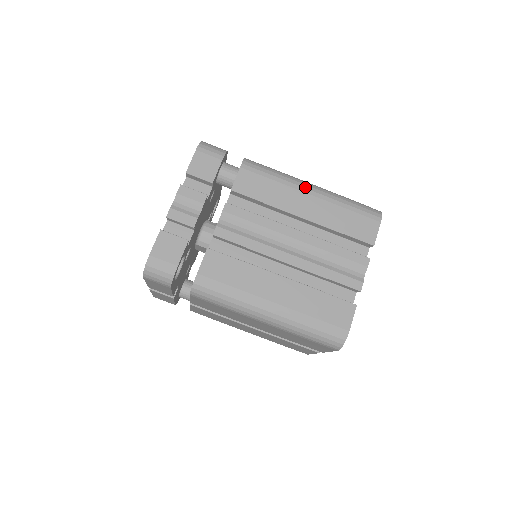
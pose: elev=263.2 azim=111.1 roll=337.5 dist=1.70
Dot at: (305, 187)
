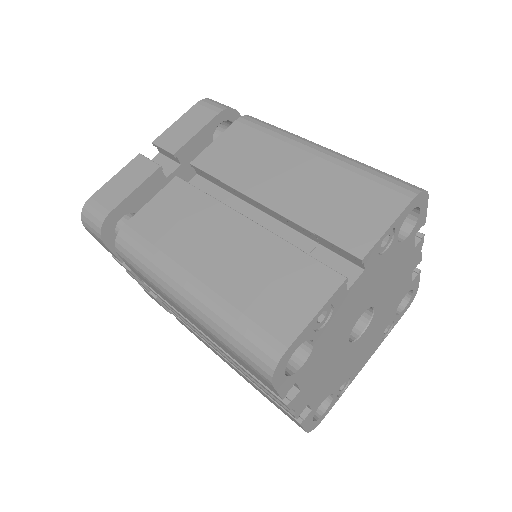
Dot at: occluded
